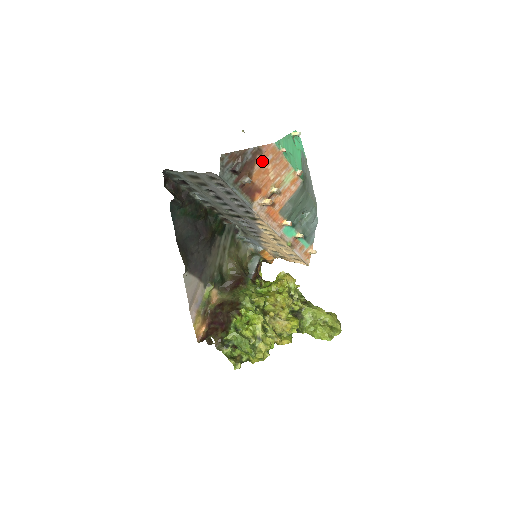
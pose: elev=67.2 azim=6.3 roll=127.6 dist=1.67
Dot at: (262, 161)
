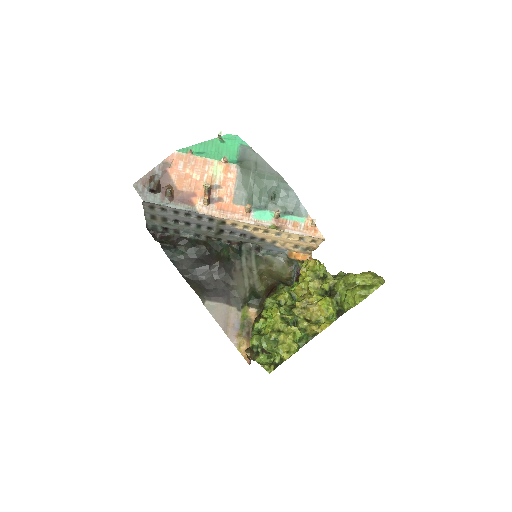
Dot at: (176, 170)
